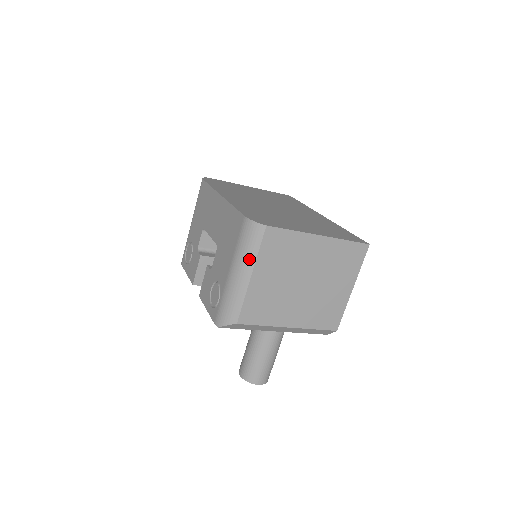
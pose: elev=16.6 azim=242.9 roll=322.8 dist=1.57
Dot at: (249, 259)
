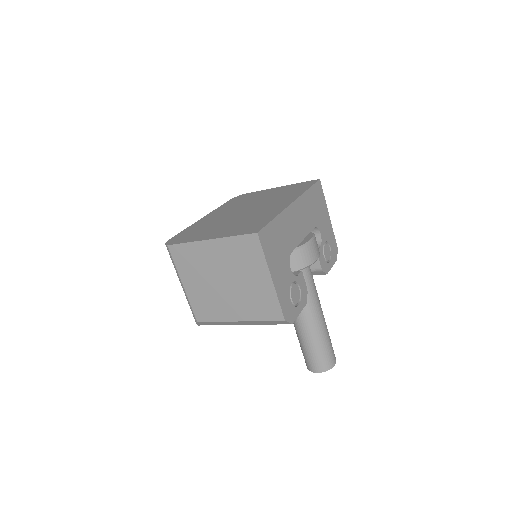
Dot at: (176, 272)
